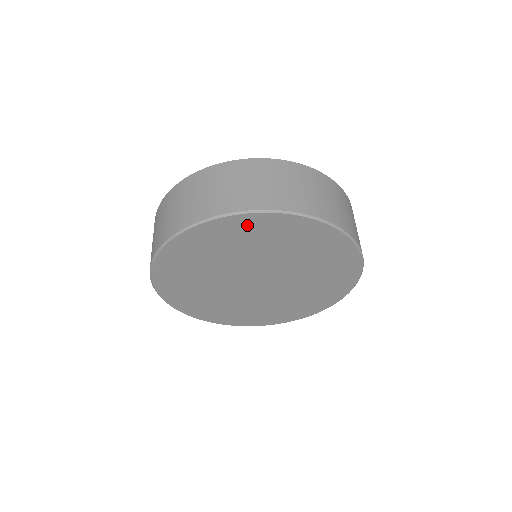
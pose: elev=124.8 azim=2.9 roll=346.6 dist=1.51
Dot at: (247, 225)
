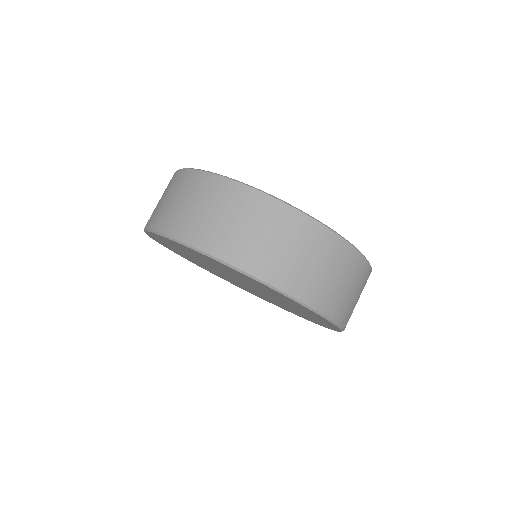
Dot at: (226, 267)
